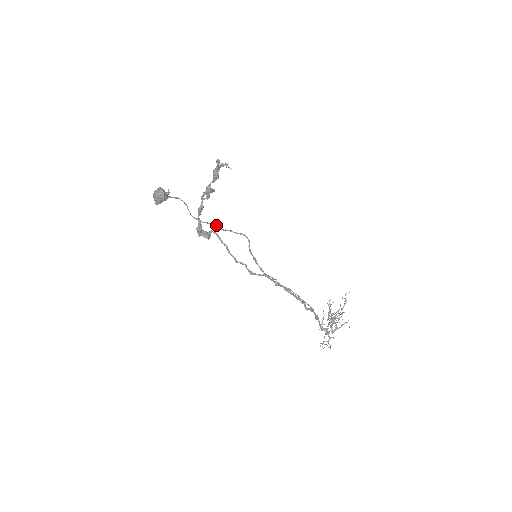
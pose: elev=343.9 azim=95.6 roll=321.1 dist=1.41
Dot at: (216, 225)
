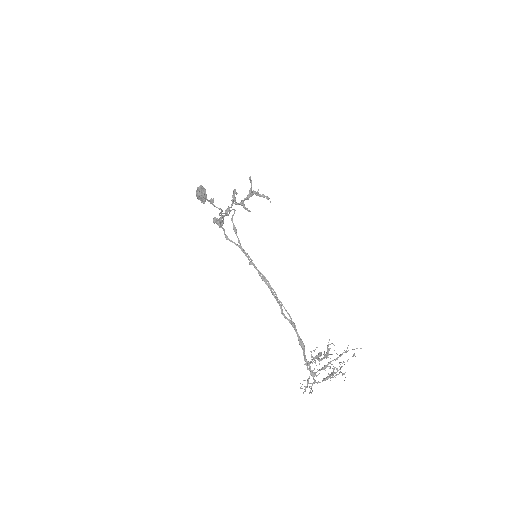
Dot at: (226, 213)
